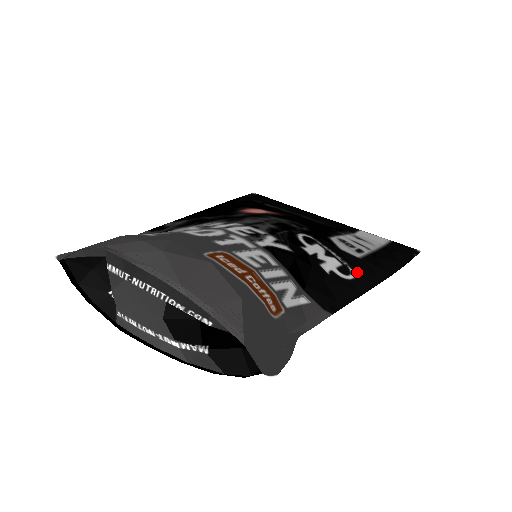
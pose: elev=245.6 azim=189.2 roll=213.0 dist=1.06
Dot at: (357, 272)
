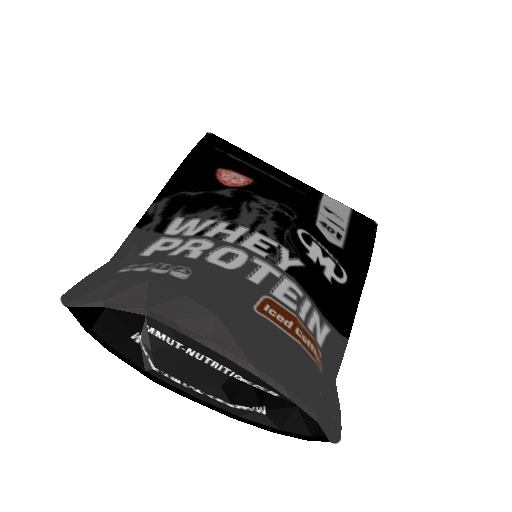
Dot at: (347, 271)
